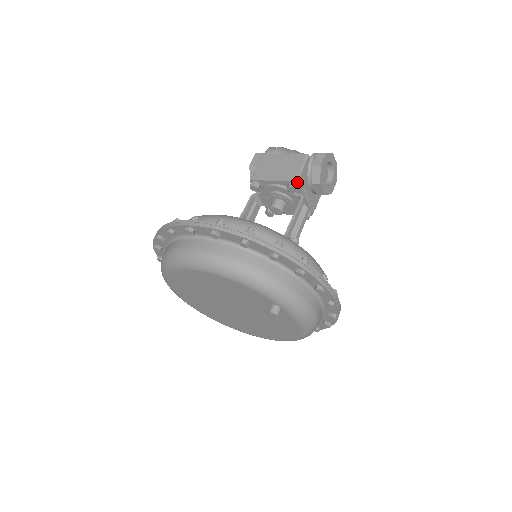
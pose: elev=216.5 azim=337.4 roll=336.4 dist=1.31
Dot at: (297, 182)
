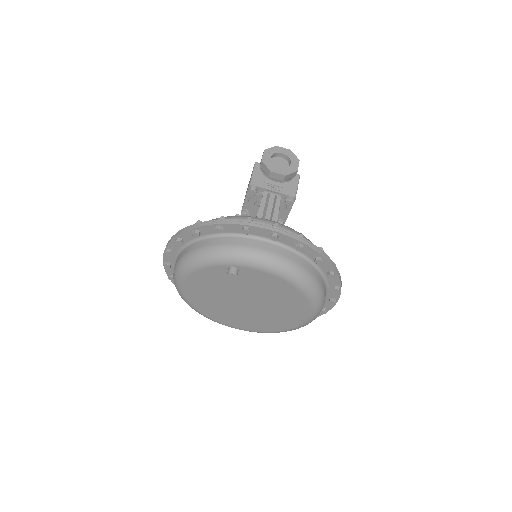
Dot at: (251, 184)
